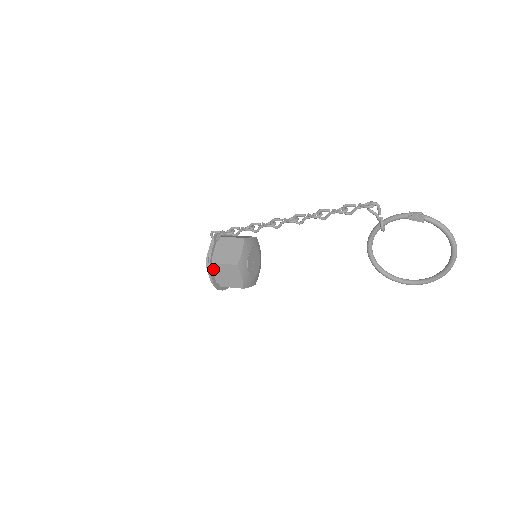
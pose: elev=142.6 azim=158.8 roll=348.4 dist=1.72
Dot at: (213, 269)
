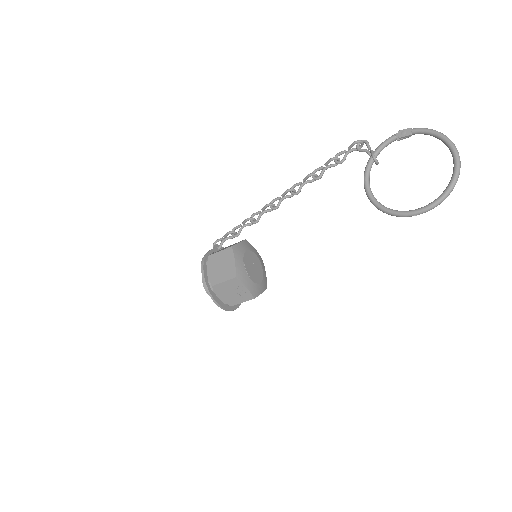
Dot at: (207, 264)
